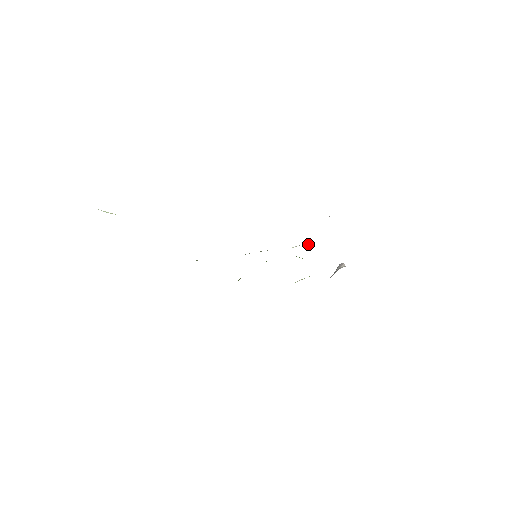
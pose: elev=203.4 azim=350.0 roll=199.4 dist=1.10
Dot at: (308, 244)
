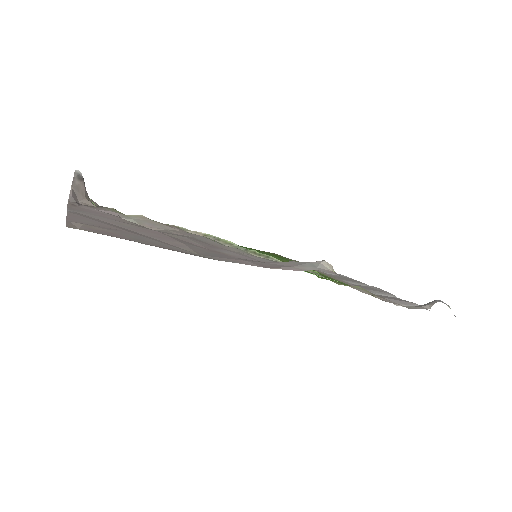
Dot at: occluded
